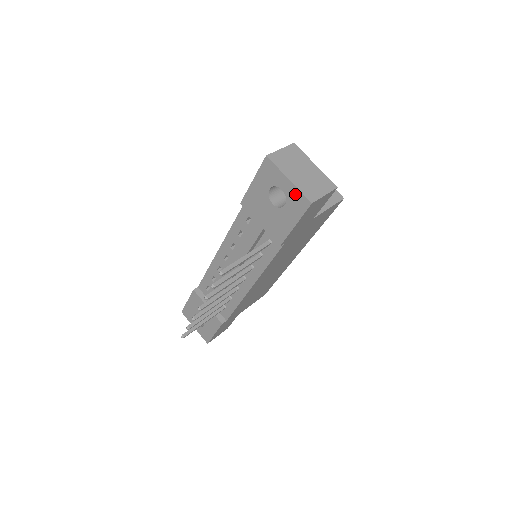
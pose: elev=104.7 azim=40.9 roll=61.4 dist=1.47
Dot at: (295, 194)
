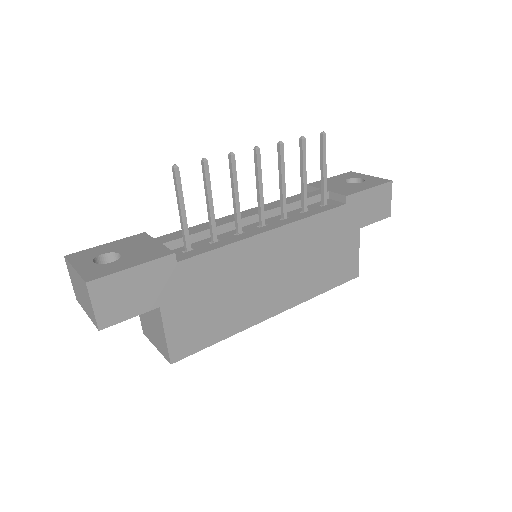
Dot at: (376, 179)
